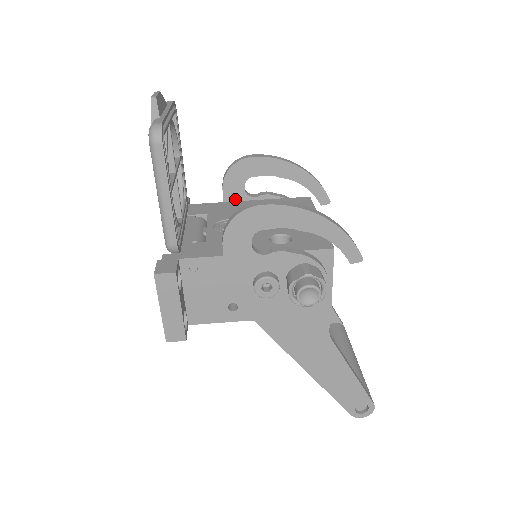
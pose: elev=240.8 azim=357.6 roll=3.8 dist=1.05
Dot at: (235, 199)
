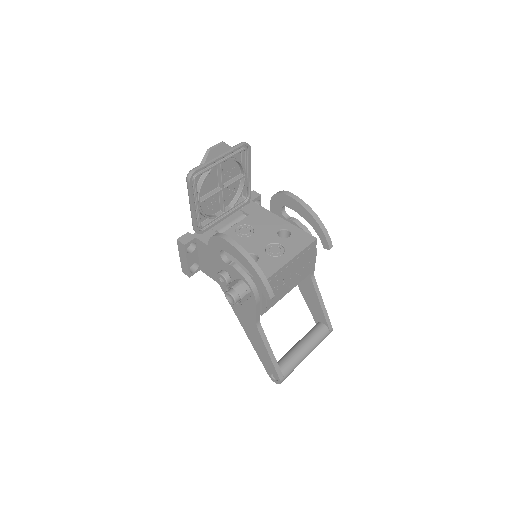
Dot at: (276, 213)
